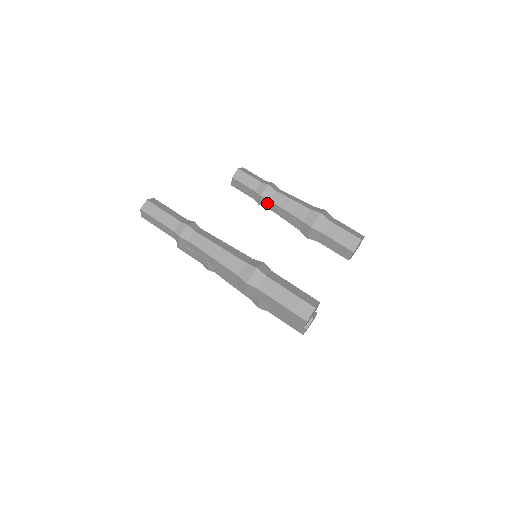
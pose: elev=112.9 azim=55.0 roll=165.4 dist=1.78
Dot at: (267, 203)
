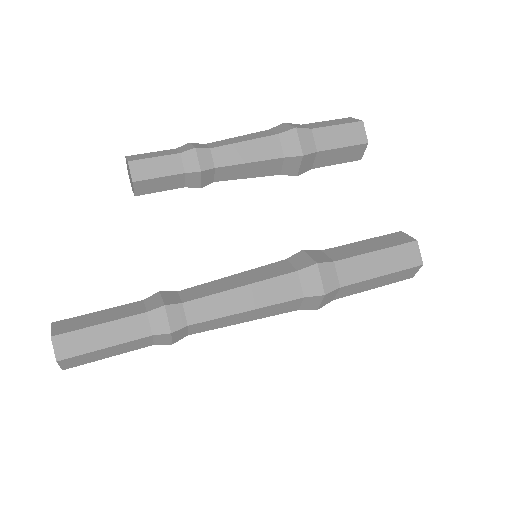
Dot at: (213, 175)
